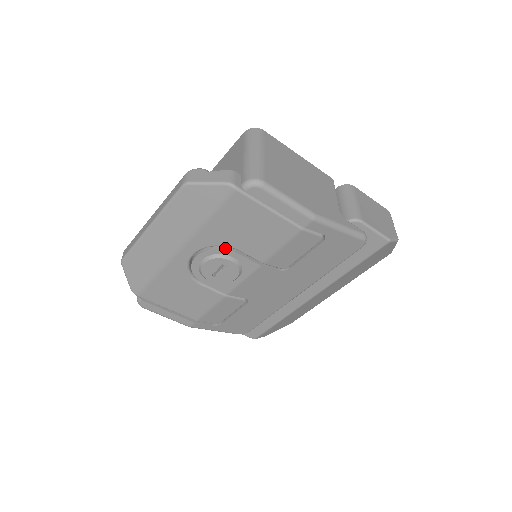
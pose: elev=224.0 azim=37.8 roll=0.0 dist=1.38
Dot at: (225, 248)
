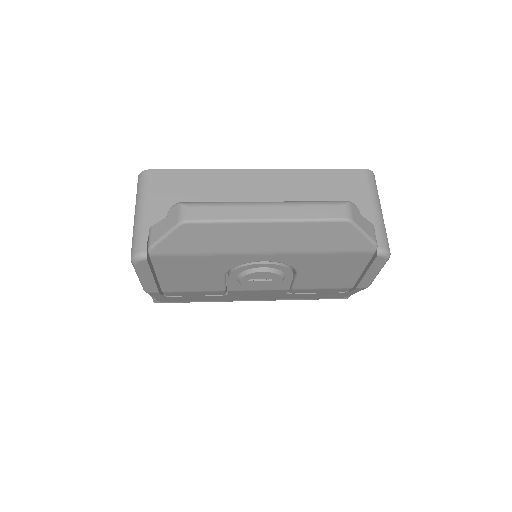
Dot at: (292, 270)
